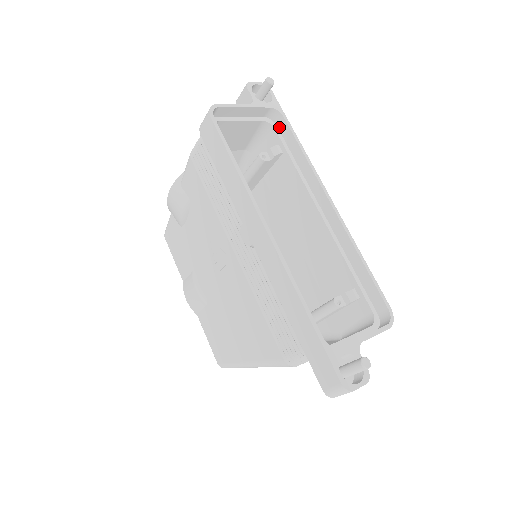
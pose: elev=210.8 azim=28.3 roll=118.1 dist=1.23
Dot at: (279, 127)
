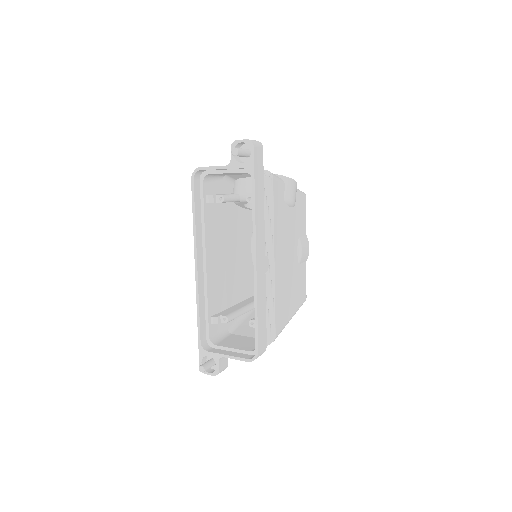
Dot at: occluded
